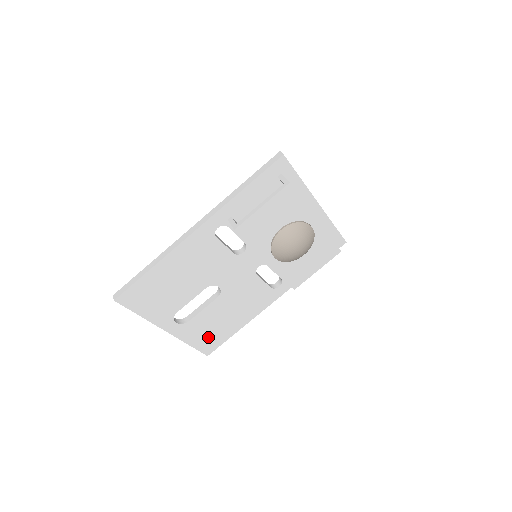
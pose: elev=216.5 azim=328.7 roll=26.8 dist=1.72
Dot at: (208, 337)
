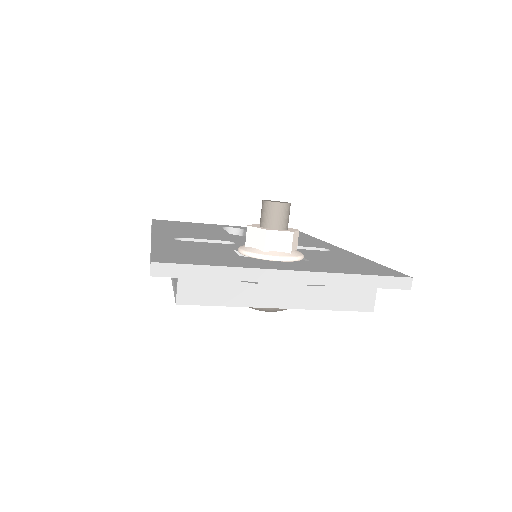
Dot at: occluded
